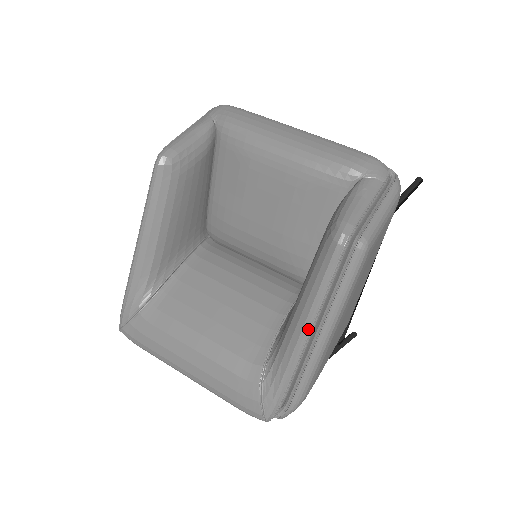
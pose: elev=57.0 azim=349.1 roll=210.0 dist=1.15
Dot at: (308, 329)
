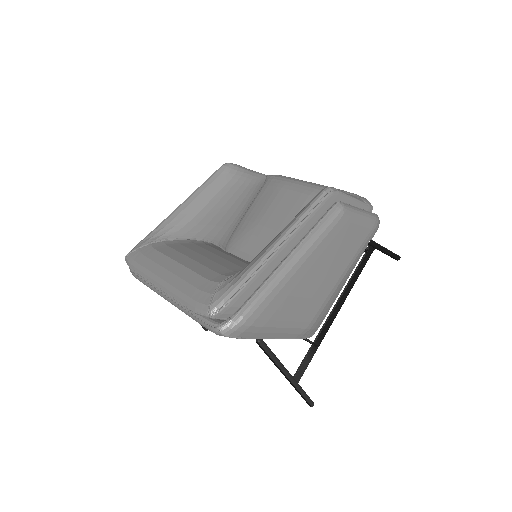
Dot at: (280, 241)
